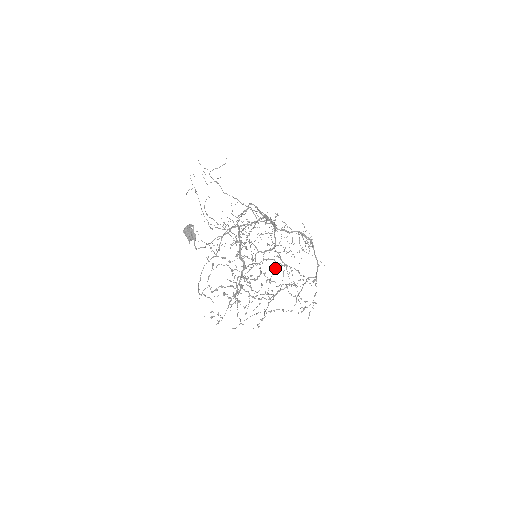
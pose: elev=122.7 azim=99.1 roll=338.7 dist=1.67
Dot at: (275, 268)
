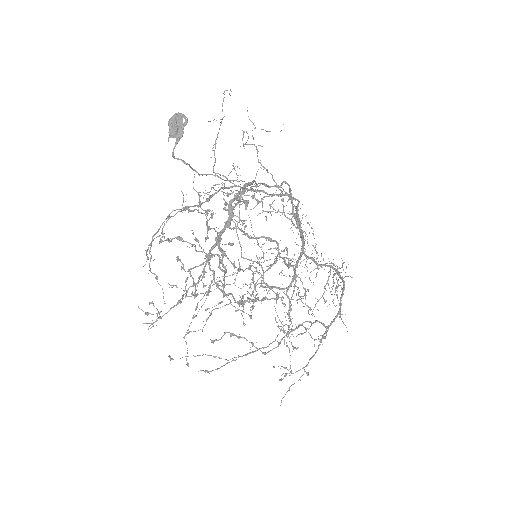
Dot at: occluded
